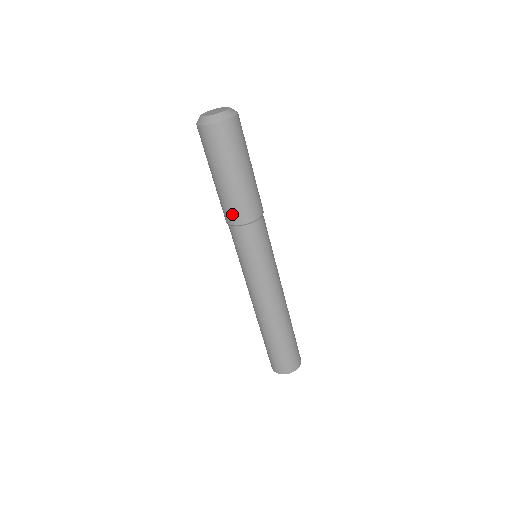
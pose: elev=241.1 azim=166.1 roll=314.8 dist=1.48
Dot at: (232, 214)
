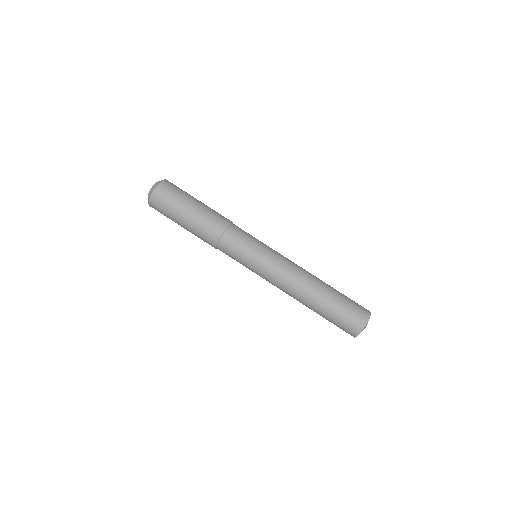
Dot at: (209, 237)
